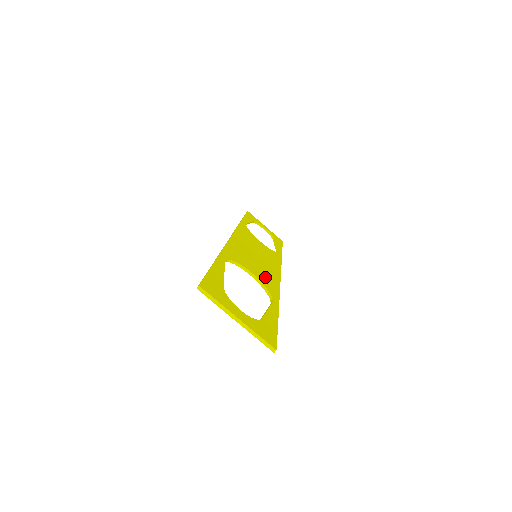
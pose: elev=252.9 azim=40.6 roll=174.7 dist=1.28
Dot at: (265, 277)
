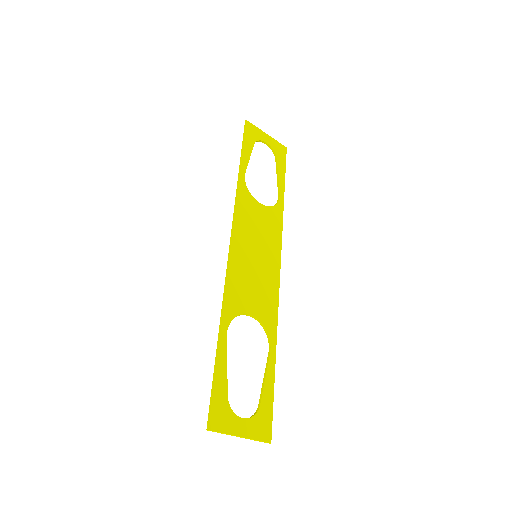
Dot at: (264, 302)
